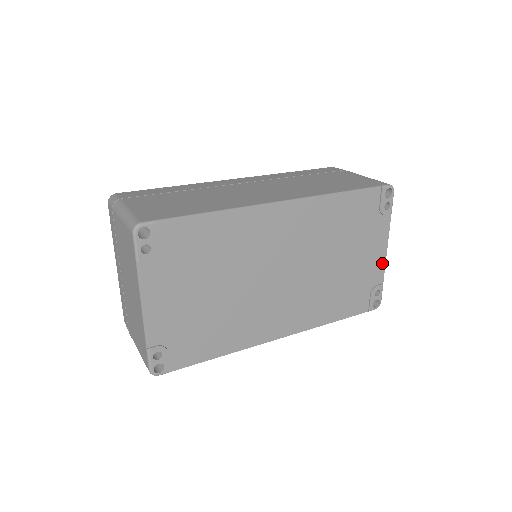
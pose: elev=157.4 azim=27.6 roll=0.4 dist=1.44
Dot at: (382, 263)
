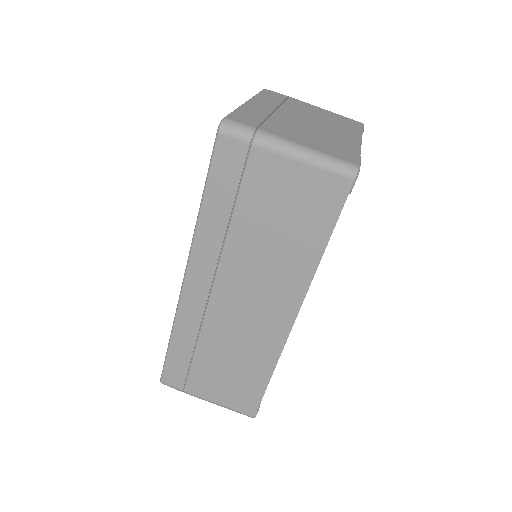
Dot at: occluded
